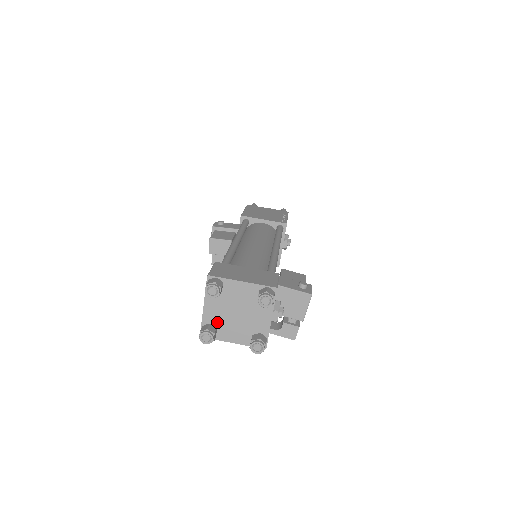
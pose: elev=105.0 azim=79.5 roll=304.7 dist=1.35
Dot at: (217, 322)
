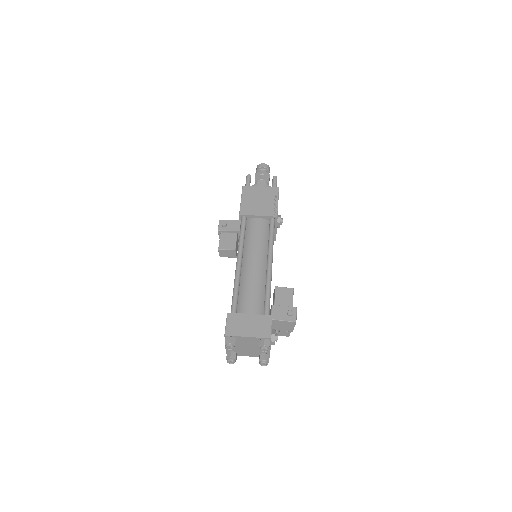
Dot at: (236, 350)
